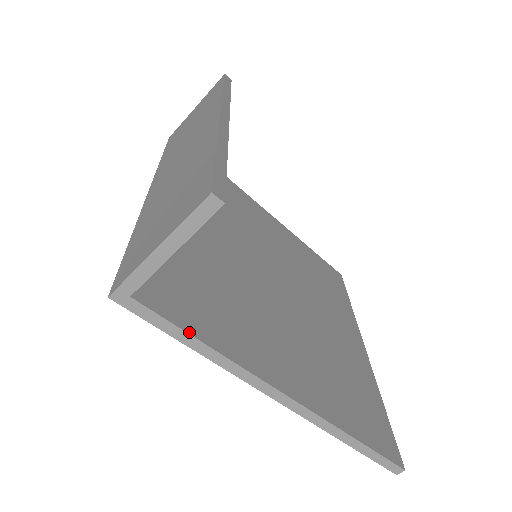
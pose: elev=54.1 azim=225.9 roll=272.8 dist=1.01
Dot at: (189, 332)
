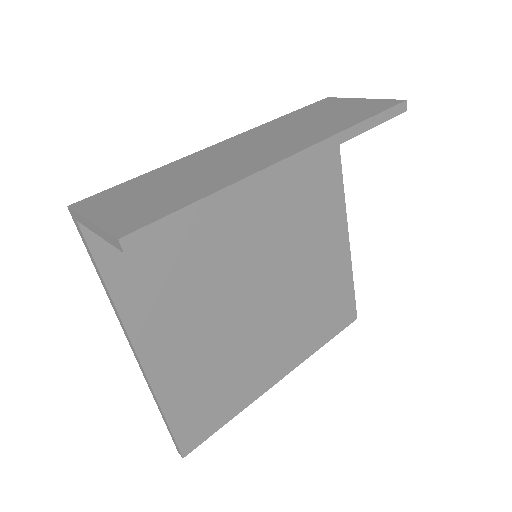
Dot at: (101, 270)
